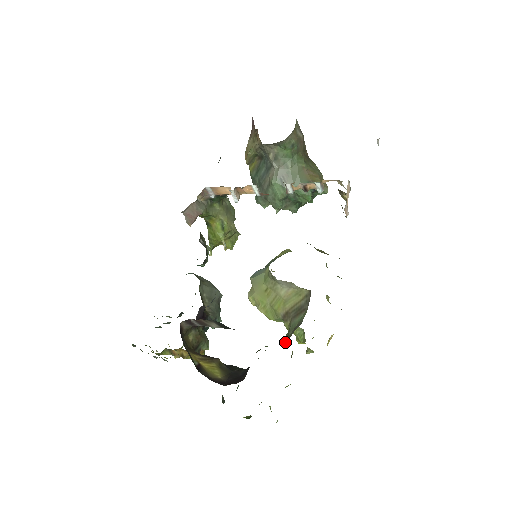
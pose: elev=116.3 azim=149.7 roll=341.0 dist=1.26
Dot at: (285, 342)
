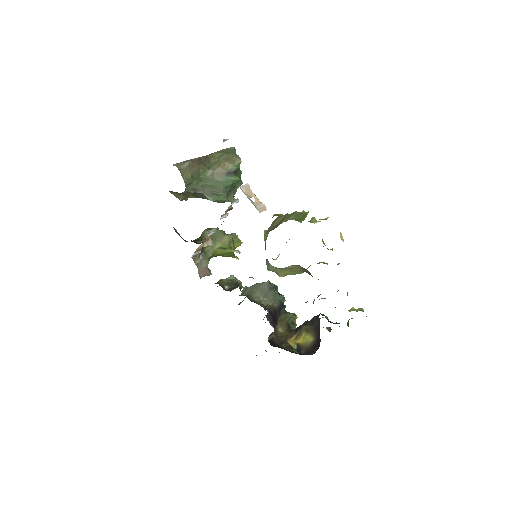
Dot at: occluded
